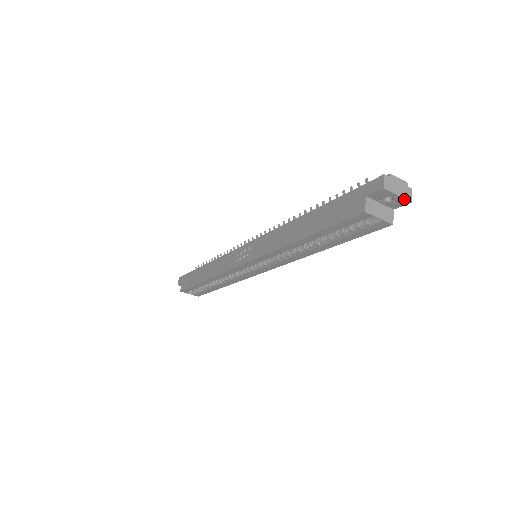
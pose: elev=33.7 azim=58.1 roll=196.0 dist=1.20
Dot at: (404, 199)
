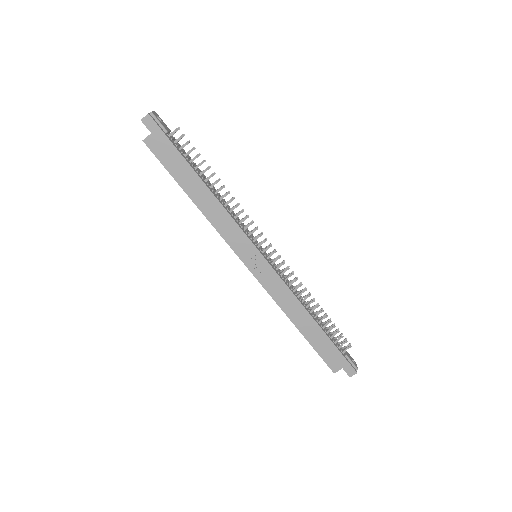
Dot at: occluded
